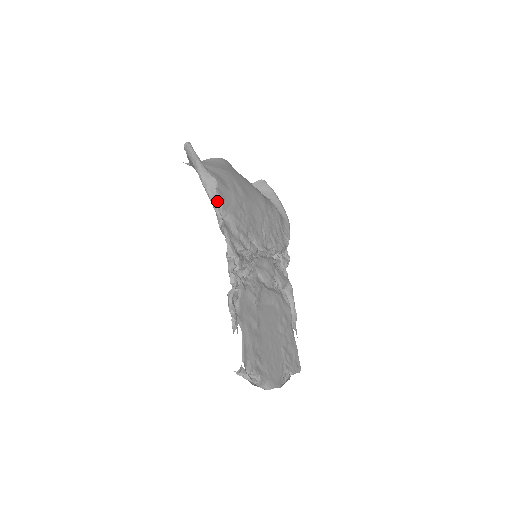
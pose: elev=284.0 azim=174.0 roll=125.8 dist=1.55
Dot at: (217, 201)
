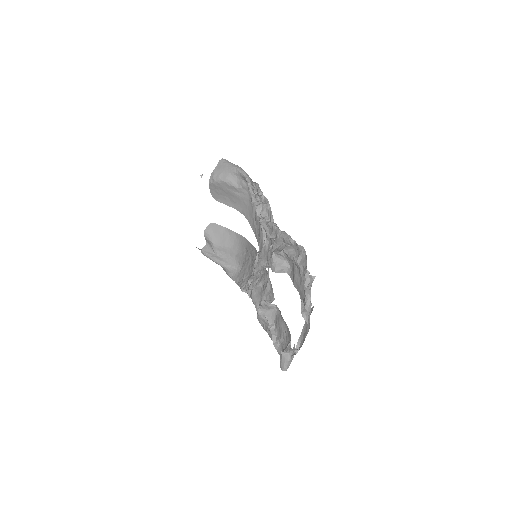
Dot at: occluded
